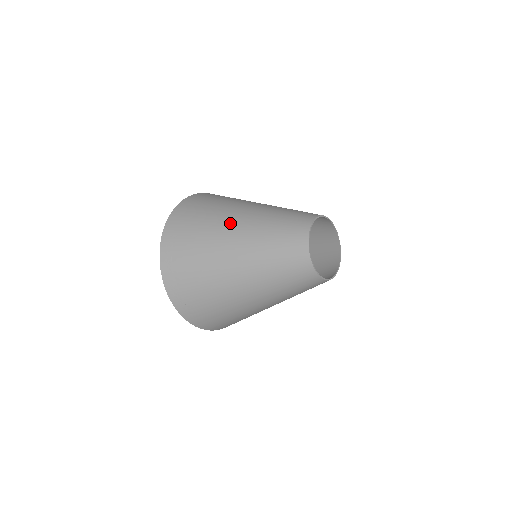
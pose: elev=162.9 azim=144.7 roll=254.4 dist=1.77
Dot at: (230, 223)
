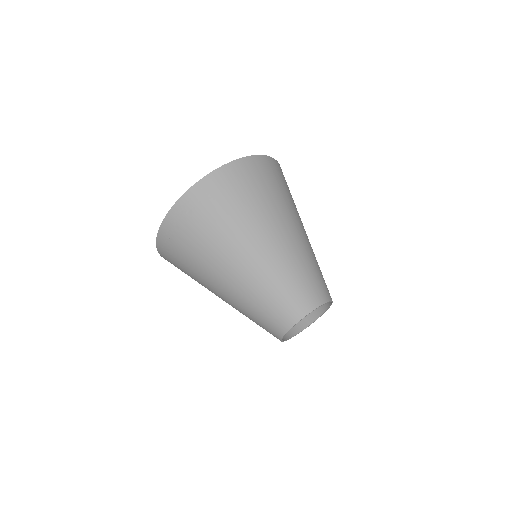
Dot at: (261, 237)
